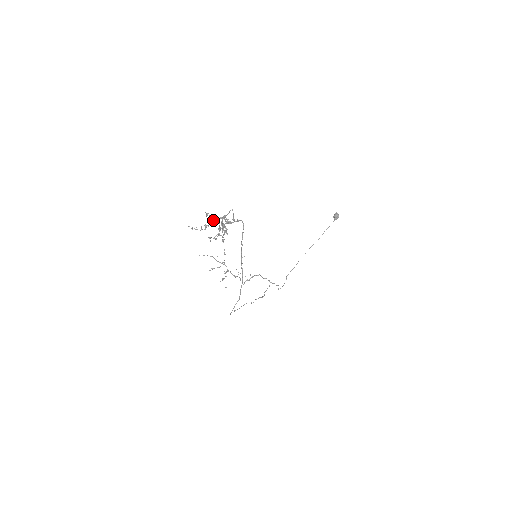
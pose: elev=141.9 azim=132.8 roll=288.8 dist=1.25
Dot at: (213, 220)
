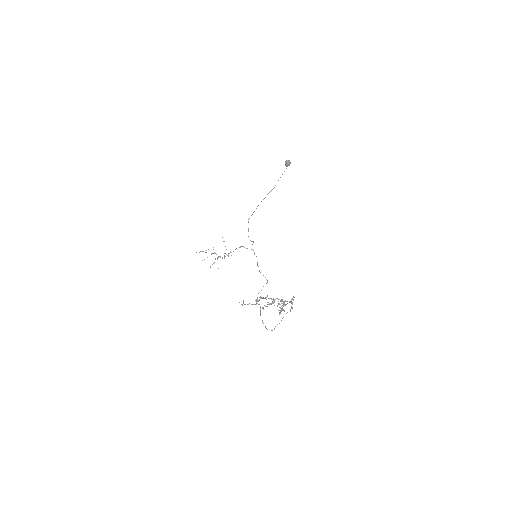
Dot at: (265, 298)
